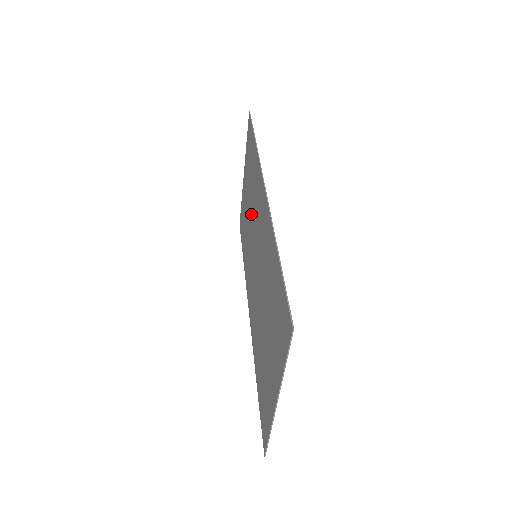
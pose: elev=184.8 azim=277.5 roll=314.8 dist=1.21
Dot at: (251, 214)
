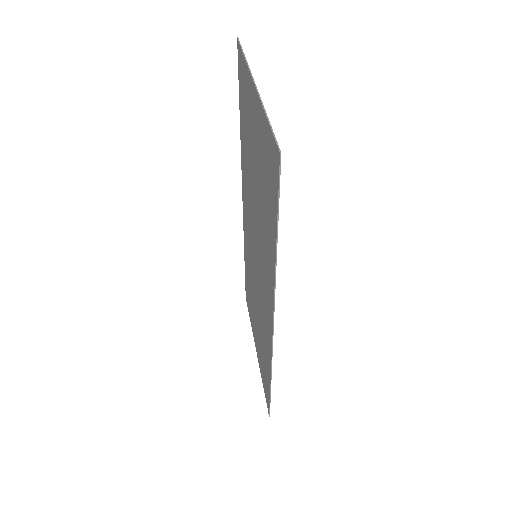
Dot at: (257, 215)
